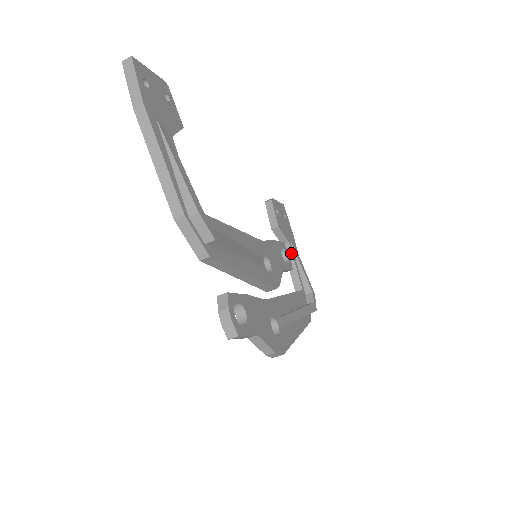
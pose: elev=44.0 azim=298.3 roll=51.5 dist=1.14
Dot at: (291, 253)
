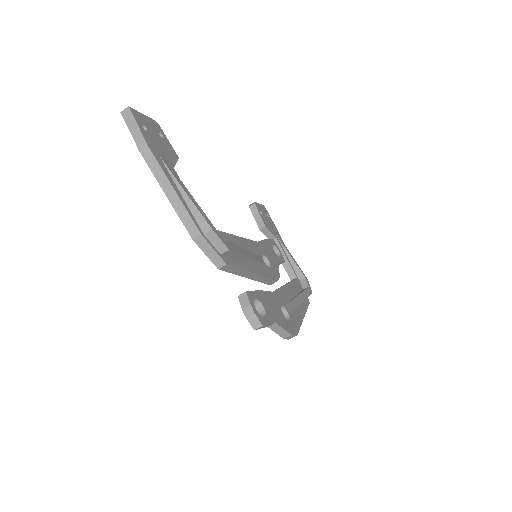
Dot at: (280, 247)
